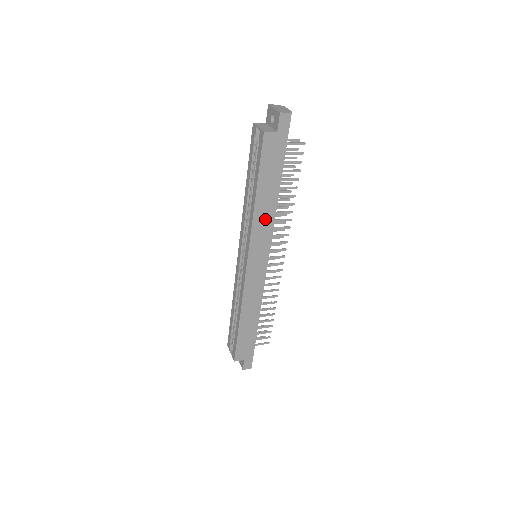
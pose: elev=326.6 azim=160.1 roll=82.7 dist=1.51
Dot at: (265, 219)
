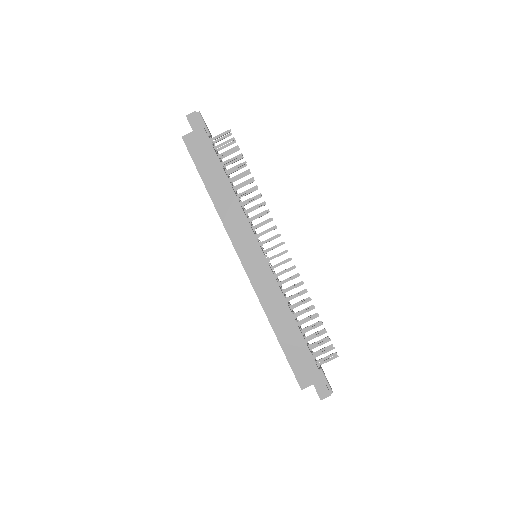
Dot at: (231, 210)
